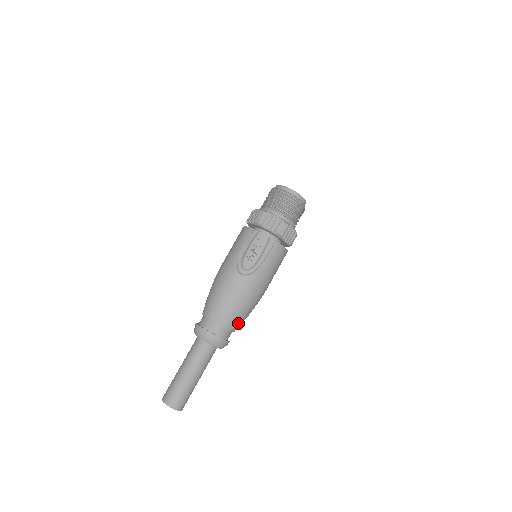
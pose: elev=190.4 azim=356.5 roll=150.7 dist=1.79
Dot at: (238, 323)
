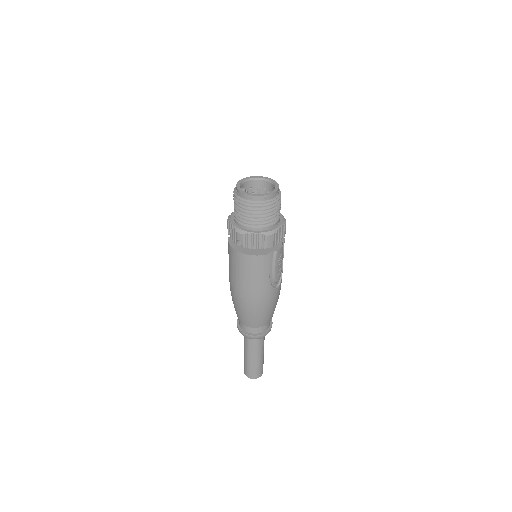
Dot at: occluded
